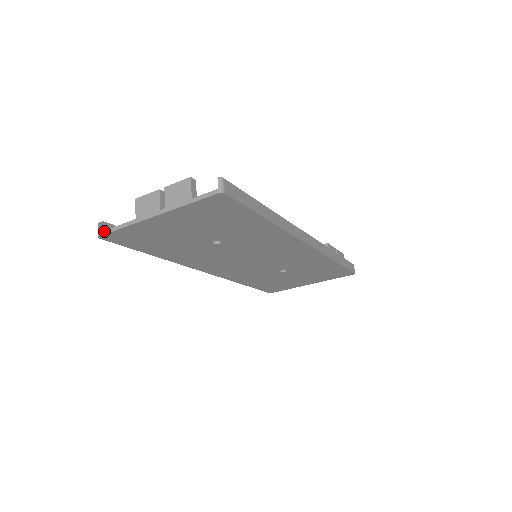
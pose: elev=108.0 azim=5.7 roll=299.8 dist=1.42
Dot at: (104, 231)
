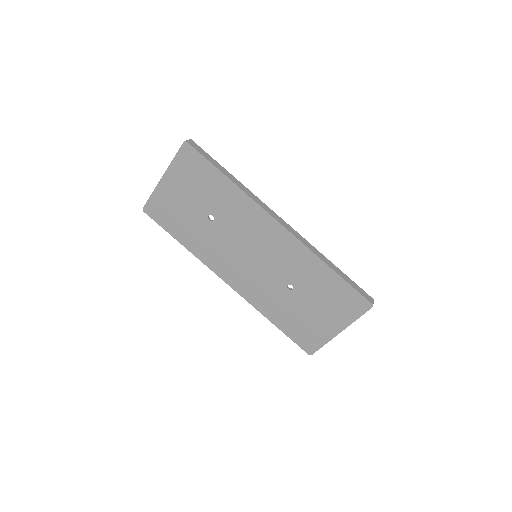
Dot at: (146, 204)
